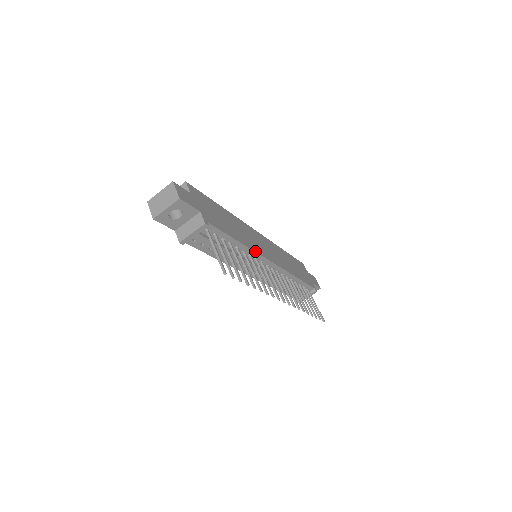
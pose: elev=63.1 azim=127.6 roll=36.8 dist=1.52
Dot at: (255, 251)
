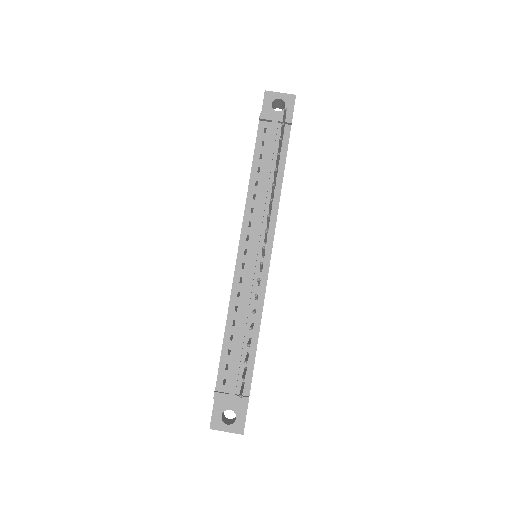
Dot at: occluded
